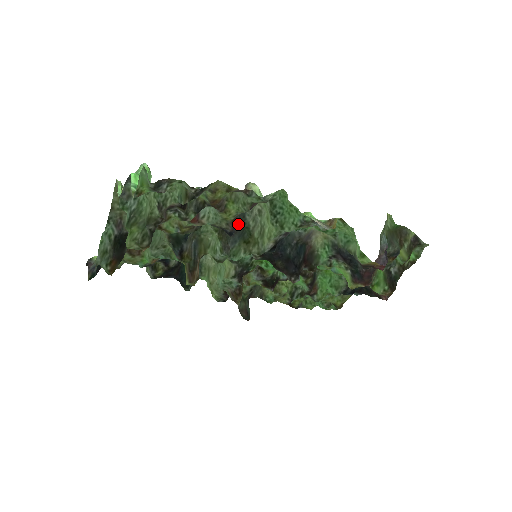
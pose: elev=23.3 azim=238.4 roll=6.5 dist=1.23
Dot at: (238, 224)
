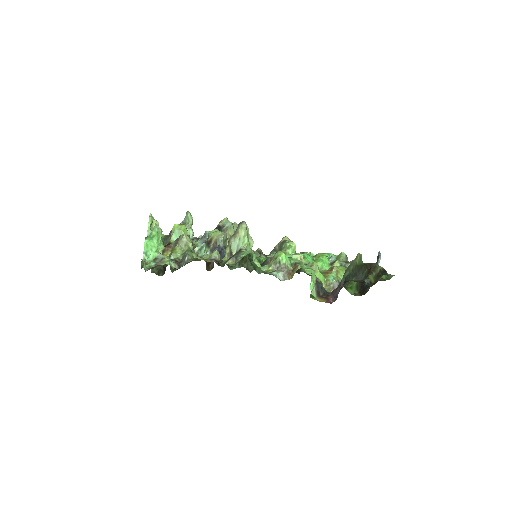
Dot at: occluded
